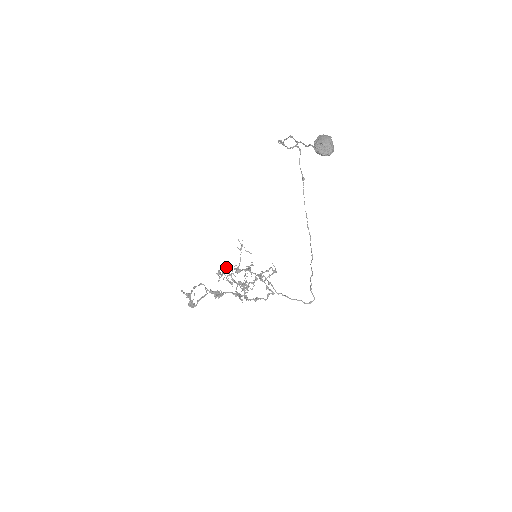
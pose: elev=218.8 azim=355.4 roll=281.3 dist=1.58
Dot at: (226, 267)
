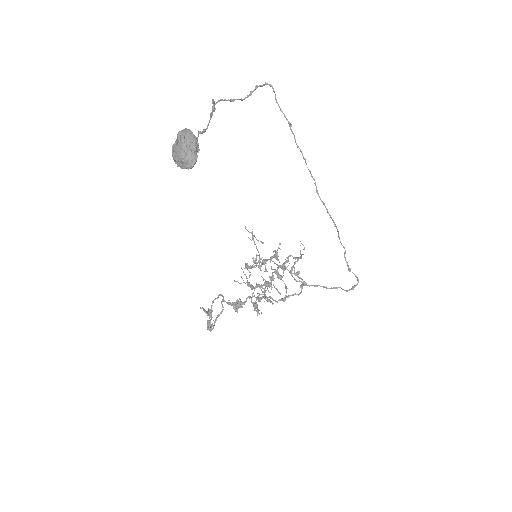
Dot at: (252, 258)
